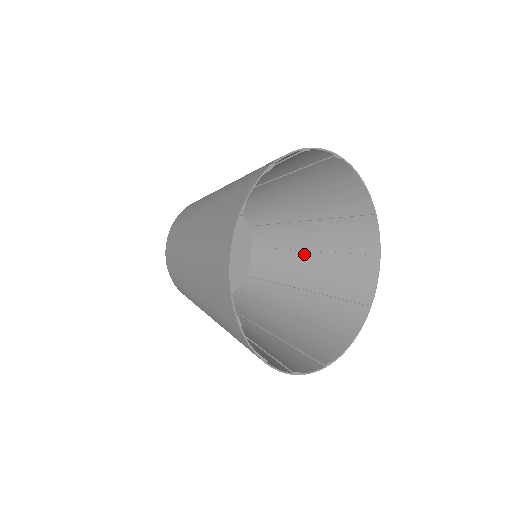
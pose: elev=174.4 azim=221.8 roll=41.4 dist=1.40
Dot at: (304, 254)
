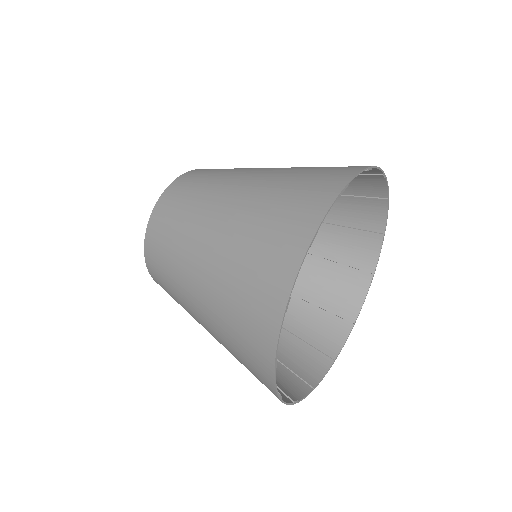
Dot at: occluded
